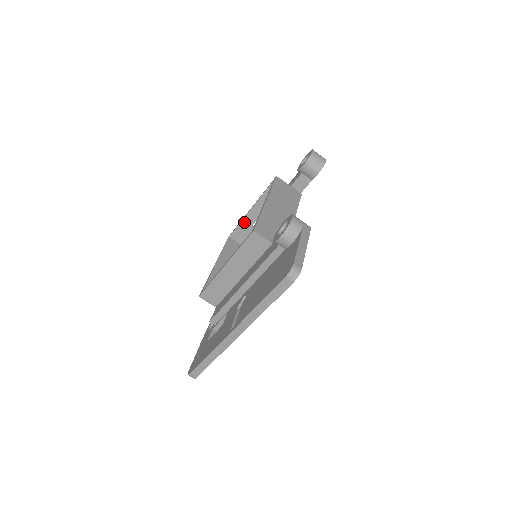
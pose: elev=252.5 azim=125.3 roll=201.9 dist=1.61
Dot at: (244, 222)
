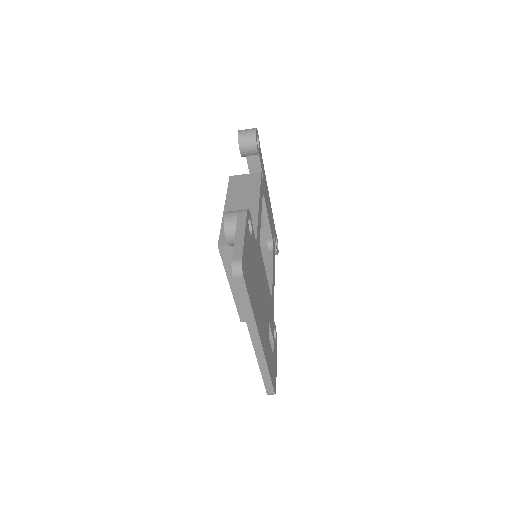
Dot at: occluded
